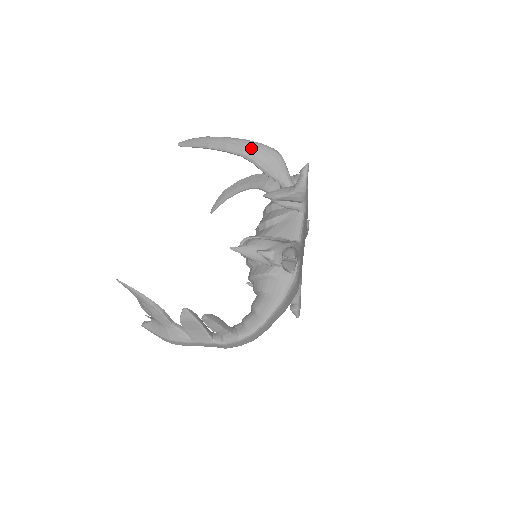
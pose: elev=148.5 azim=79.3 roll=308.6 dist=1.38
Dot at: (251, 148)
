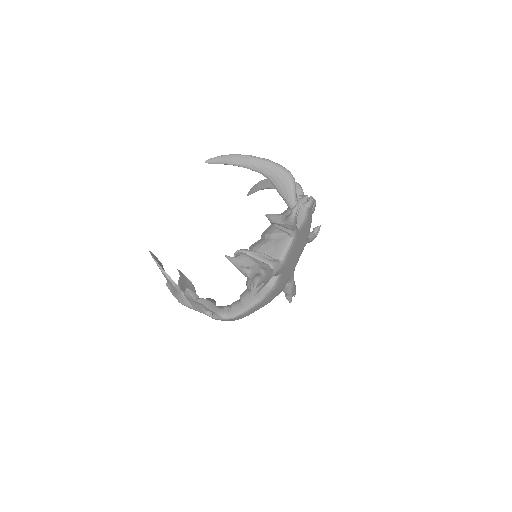
Dot at: (269, 168)
